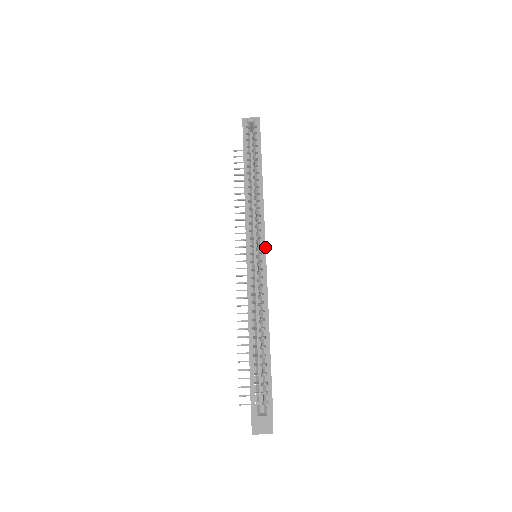
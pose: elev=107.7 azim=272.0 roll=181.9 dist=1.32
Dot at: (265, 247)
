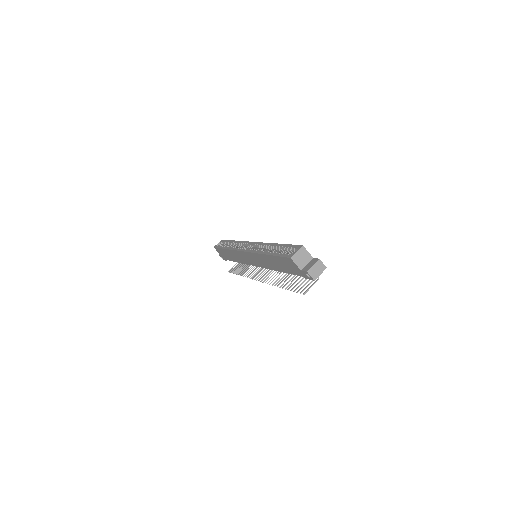
Dot at: (252, 242)
